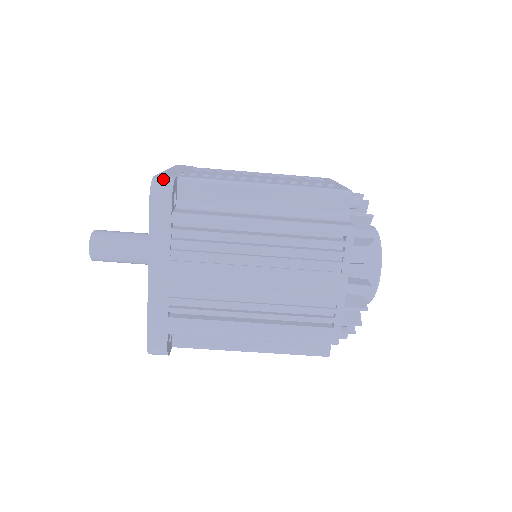
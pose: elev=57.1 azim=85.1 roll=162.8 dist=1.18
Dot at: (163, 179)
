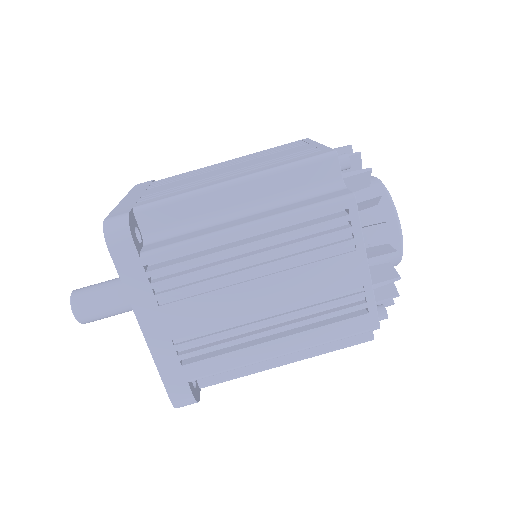
Dot at: (115, 219)
